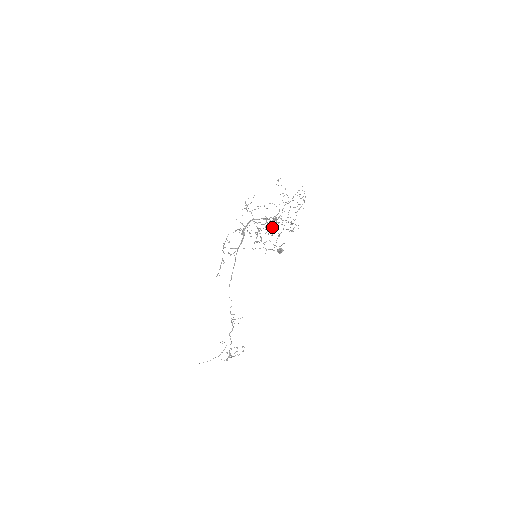
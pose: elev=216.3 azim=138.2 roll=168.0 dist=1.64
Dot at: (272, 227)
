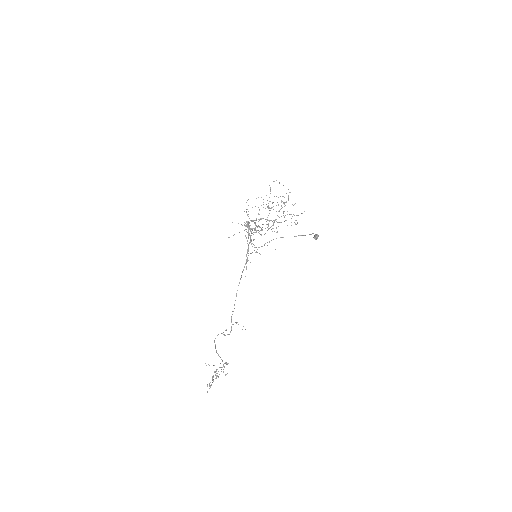
Dot at: occluded
